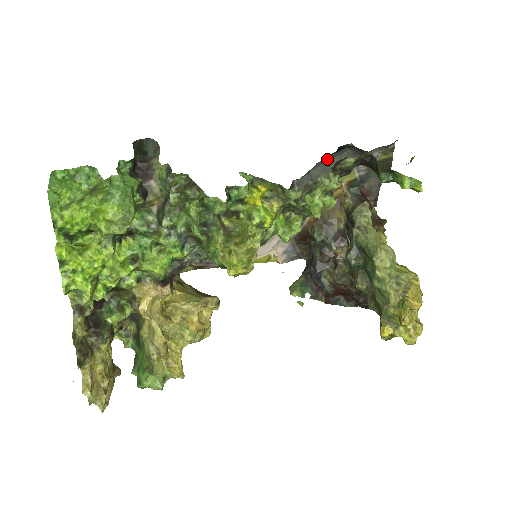
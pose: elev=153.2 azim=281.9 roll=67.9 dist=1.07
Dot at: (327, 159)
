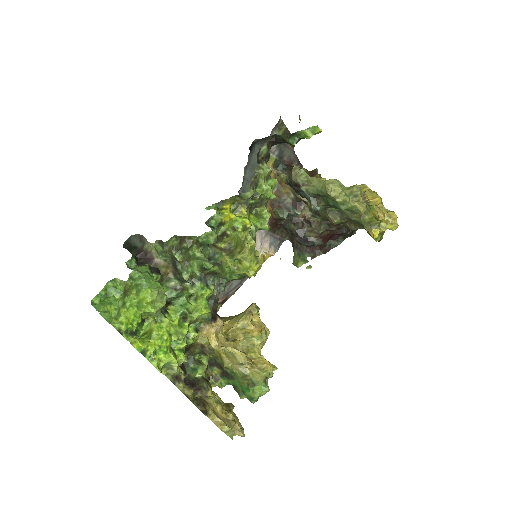
Dot at: (248, 161)
